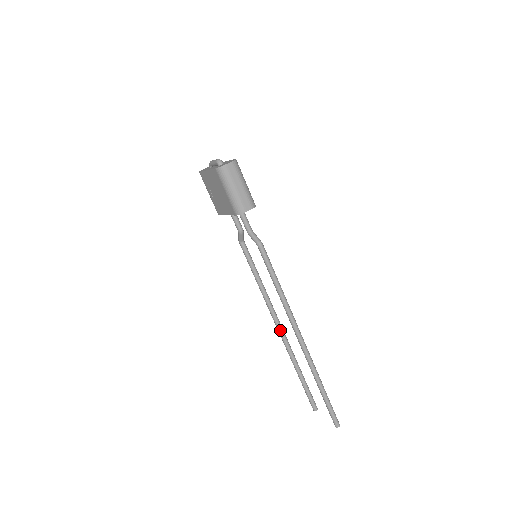
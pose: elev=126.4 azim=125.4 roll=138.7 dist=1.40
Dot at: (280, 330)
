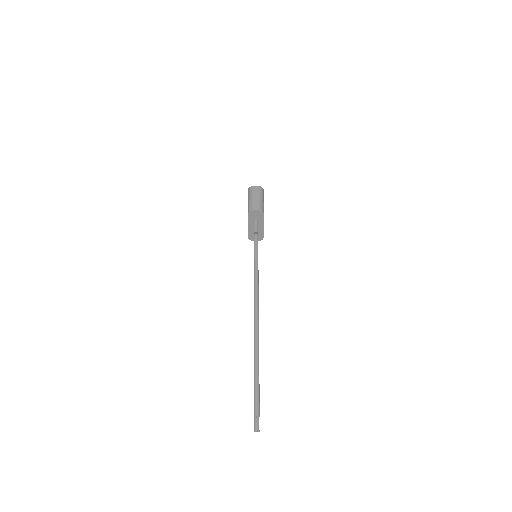
Dot at: occluded
